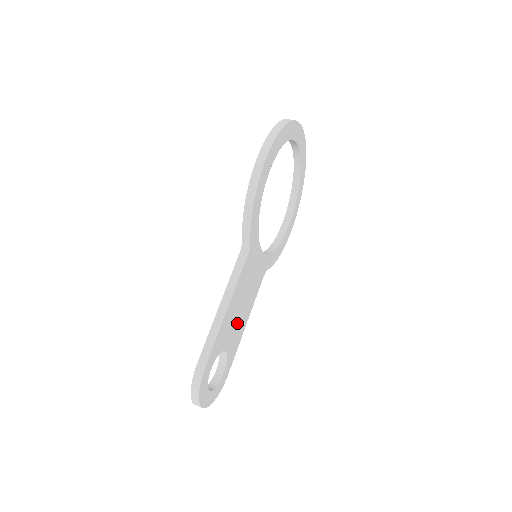
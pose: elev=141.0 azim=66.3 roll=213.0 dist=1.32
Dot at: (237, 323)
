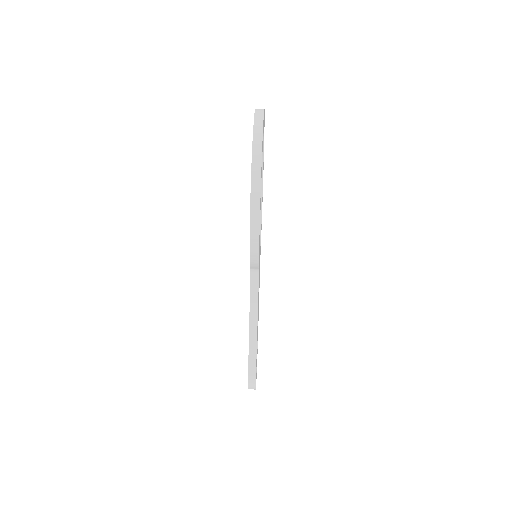
Dot at: occluded
